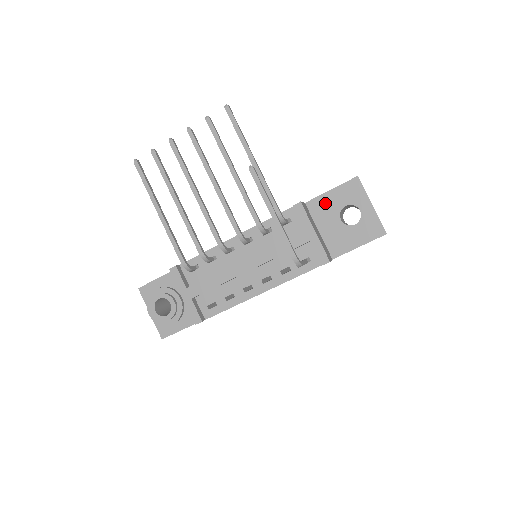
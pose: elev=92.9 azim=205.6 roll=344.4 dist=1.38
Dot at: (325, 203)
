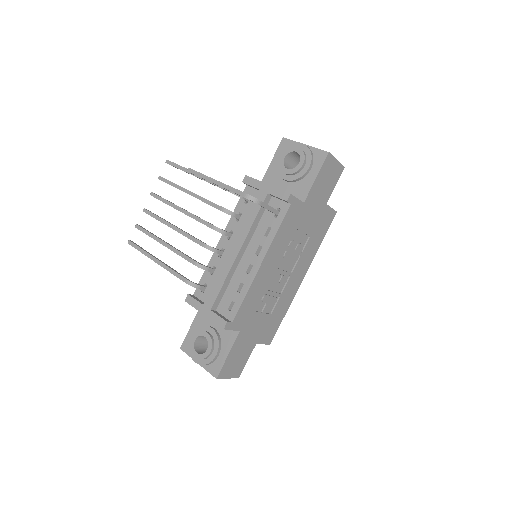
Dot at: (273, 172)
